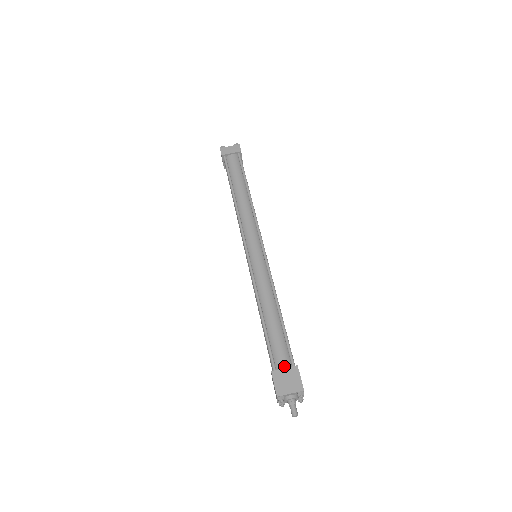
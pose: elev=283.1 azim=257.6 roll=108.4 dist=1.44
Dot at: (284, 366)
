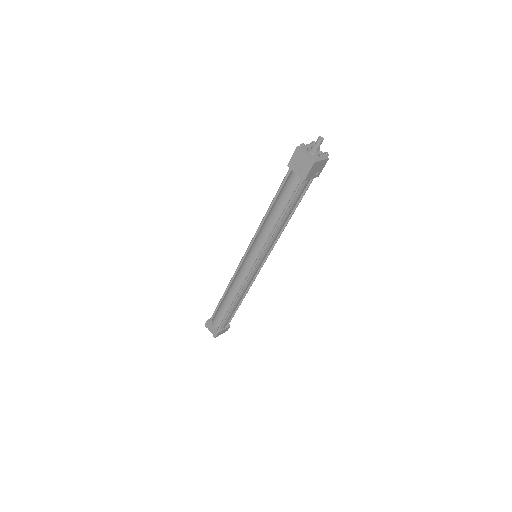
Dot at: occluded
